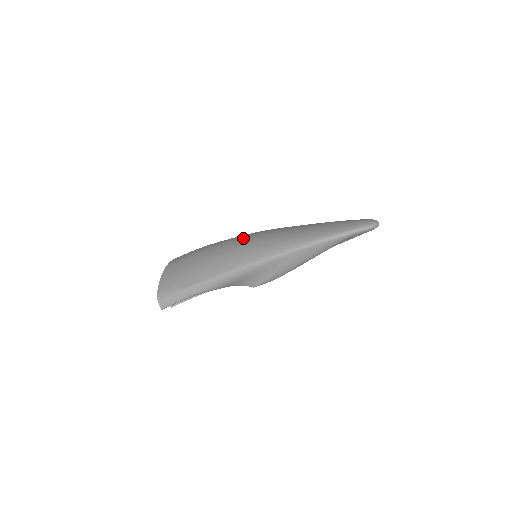
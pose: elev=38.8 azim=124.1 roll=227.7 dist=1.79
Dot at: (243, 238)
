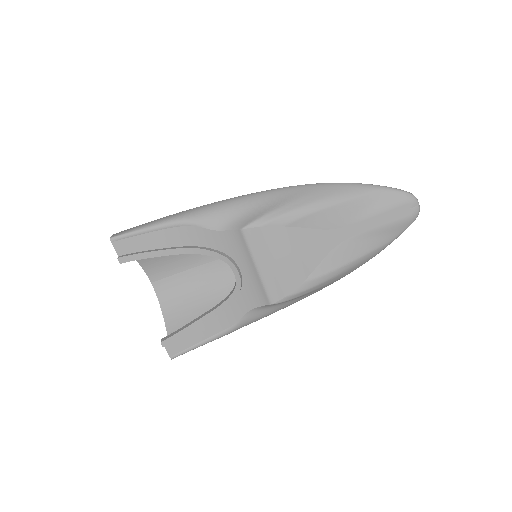
Dot at: occluded
